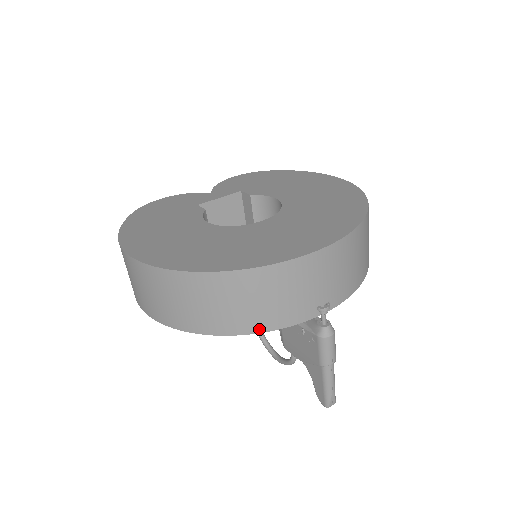
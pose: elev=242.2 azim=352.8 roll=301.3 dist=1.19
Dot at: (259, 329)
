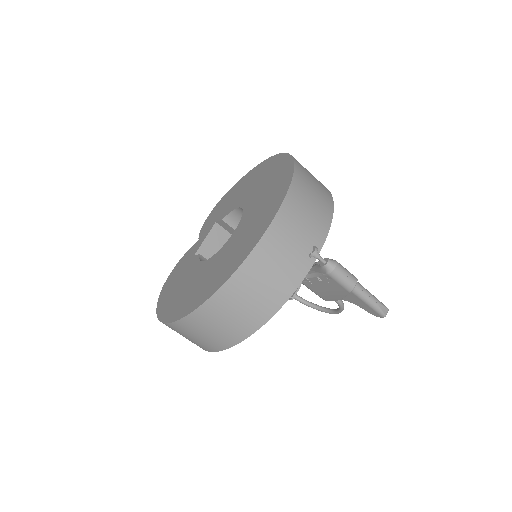
Dot at: (282, 301)
